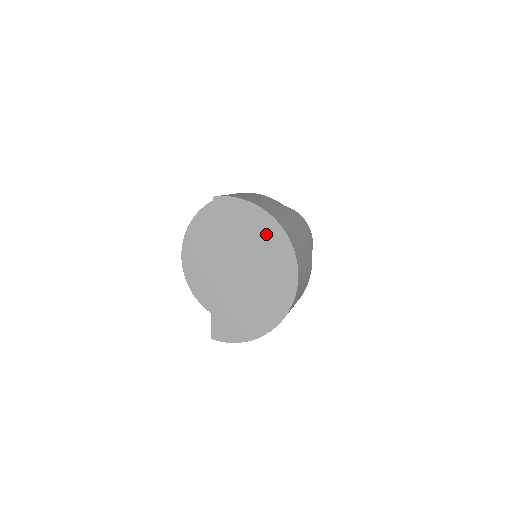
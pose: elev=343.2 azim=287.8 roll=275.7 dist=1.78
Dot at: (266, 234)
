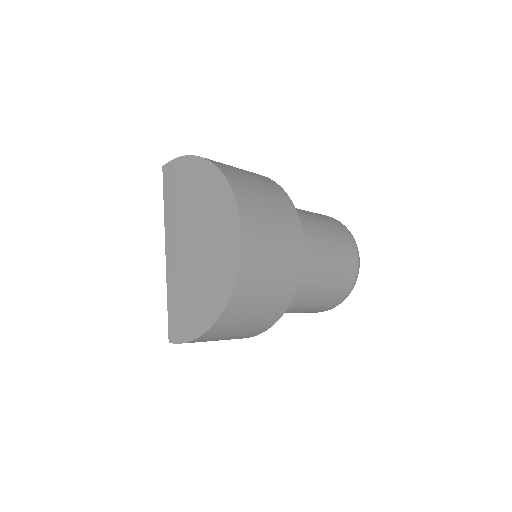
Dot at: (206, 185)
